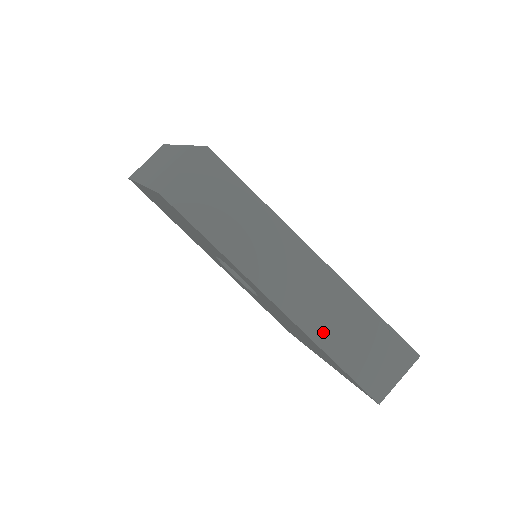
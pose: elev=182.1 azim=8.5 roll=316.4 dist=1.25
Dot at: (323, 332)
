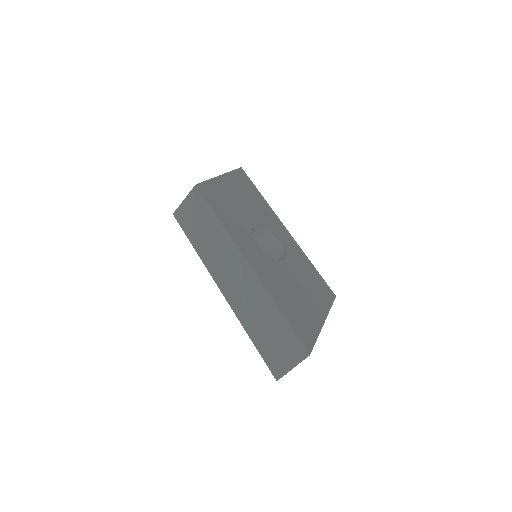
Dot at: (247, 318)
